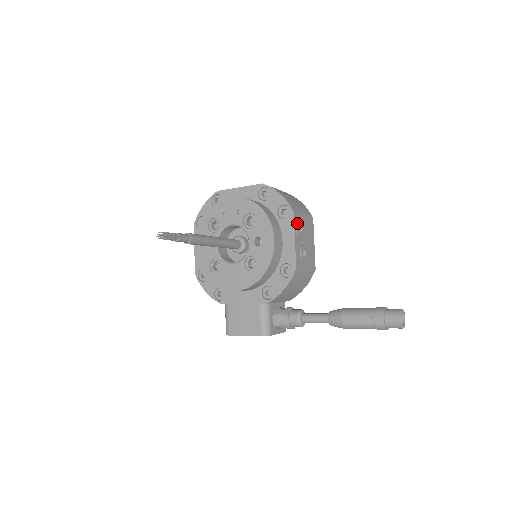
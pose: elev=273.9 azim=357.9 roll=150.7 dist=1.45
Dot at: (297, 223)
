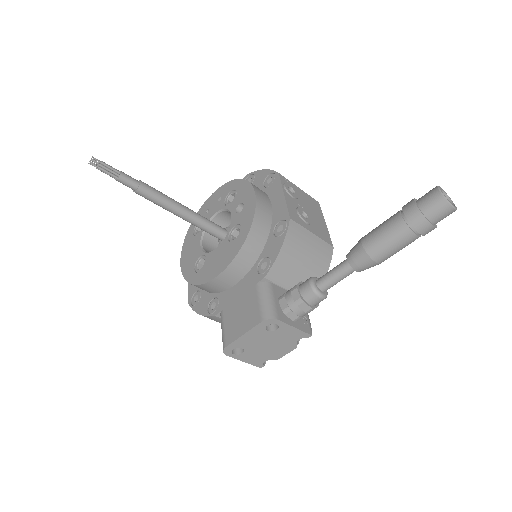
Dot at: (285, 183)
